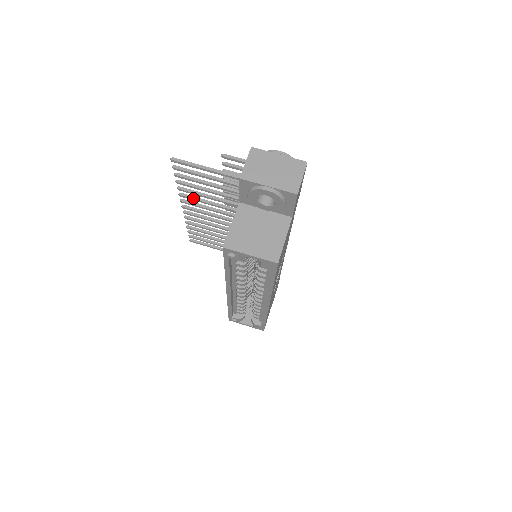
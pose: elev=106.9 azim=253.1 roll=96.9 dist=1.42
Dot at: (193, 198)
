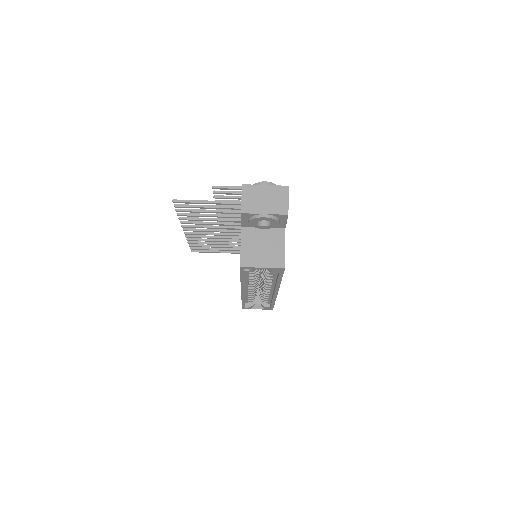
Dot at: (193, 223)
